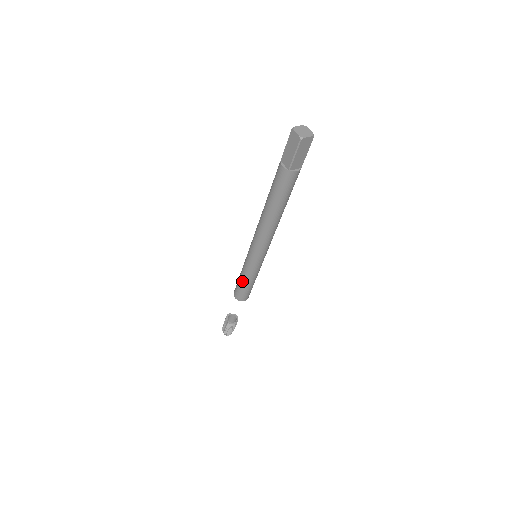
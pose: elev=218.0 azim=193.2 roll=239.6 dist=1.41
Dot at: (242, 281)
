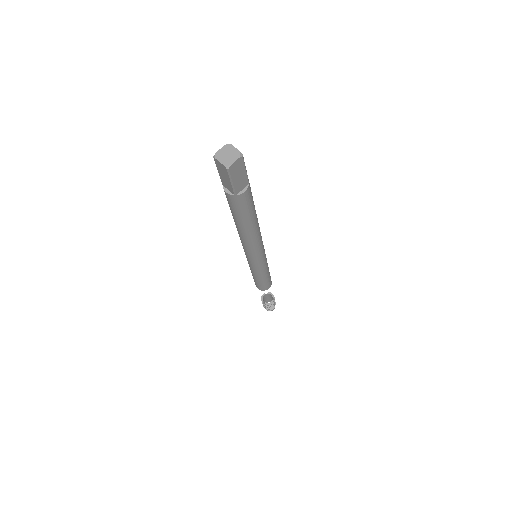
Dot at: (255, 278)
